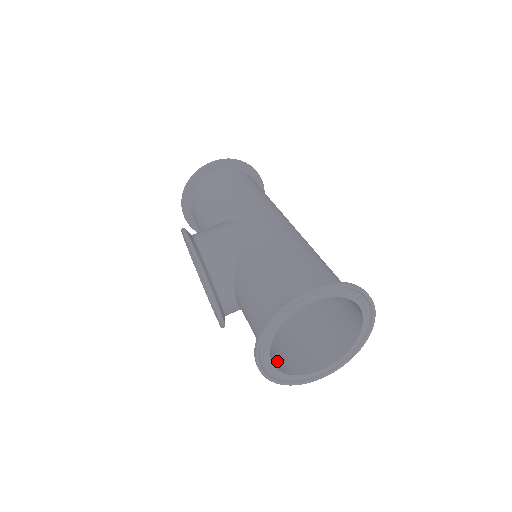
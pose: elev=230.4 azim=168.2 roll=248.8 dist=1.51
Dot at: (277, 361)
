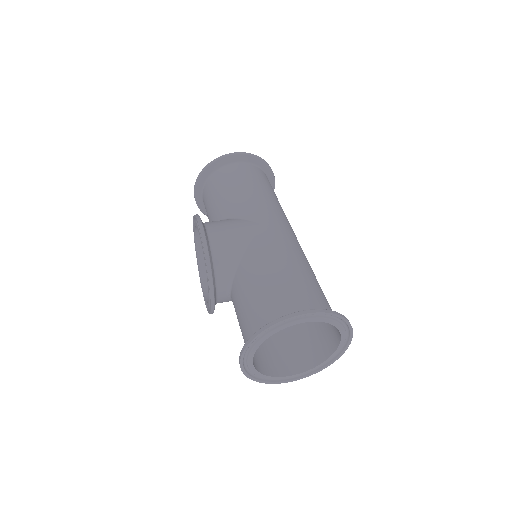
Dot at: (255, 360)
